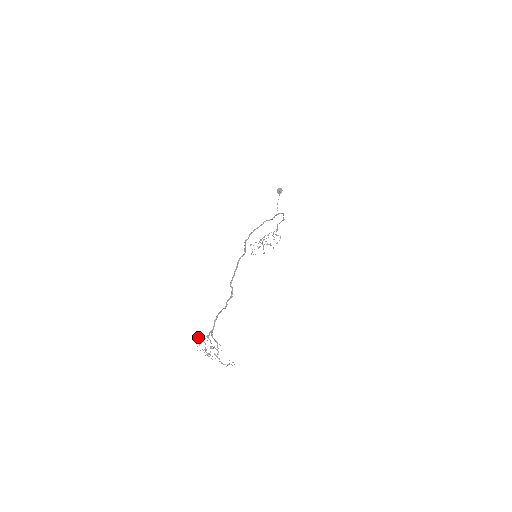
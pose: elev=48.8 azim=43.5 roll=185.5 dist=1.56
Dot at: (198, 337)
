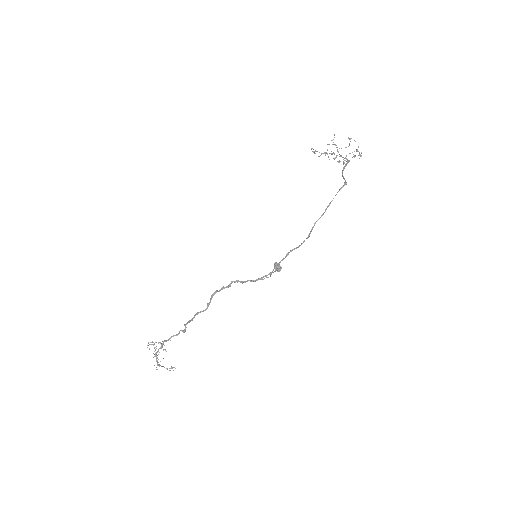
Dot at: occluded
